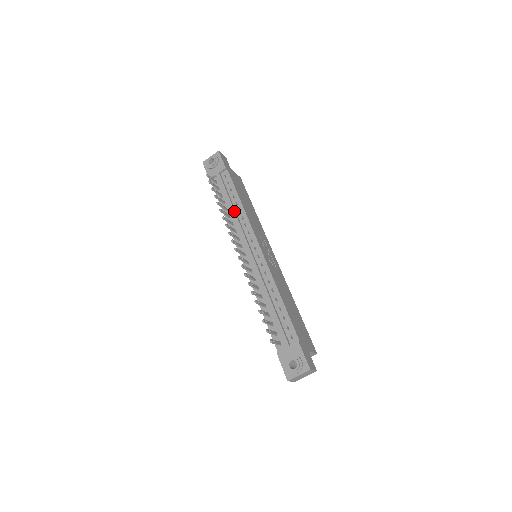
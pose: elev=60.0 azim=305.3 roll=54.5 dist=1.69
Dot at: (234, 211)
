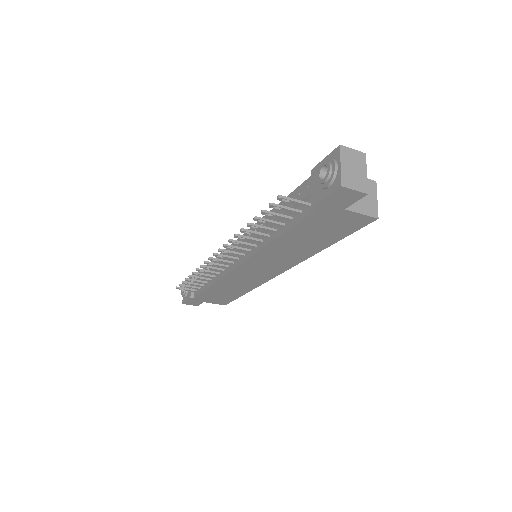
Dot at: occluded
